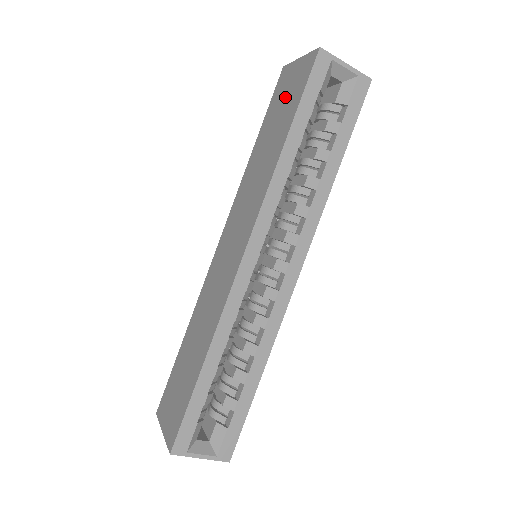
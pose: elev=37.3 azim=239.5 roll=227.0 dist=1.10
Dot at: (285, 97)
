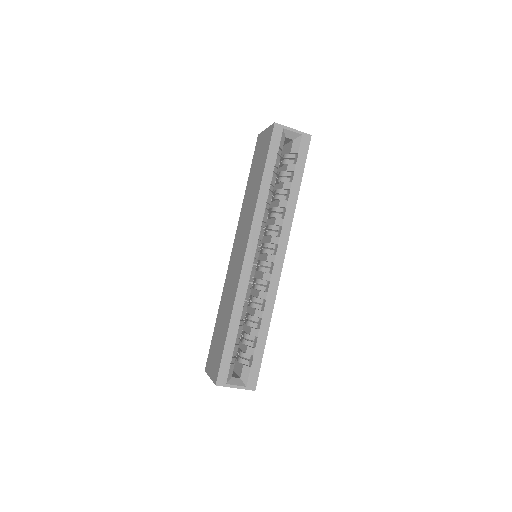
Dot at: (260, 154)
